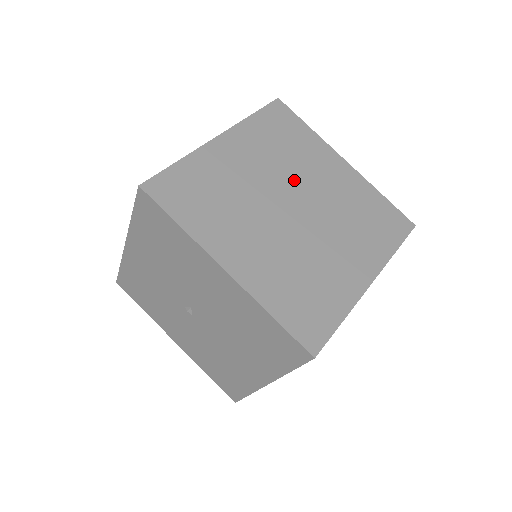
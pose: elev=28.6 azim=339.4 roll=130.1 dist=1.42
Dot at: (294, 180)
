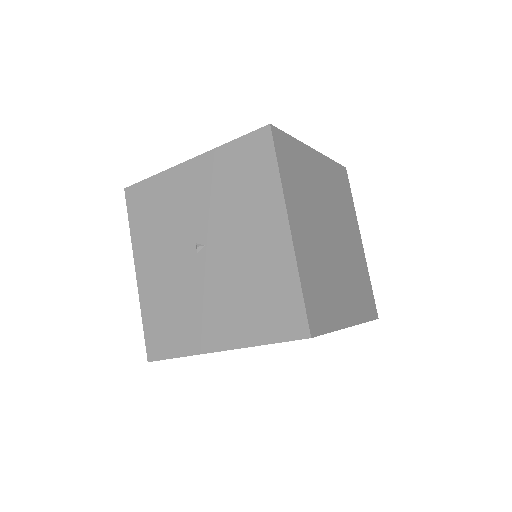
Dot at: (338, 220)
